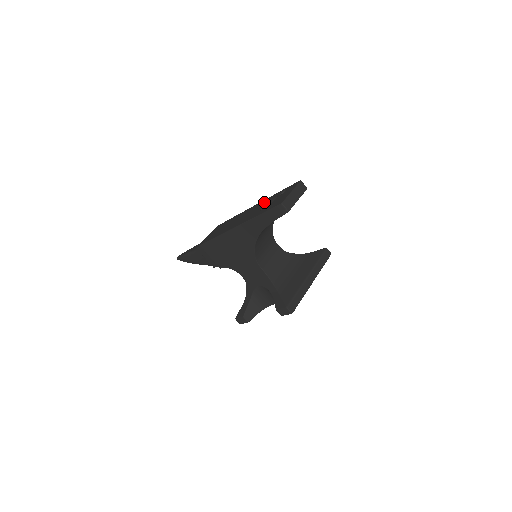
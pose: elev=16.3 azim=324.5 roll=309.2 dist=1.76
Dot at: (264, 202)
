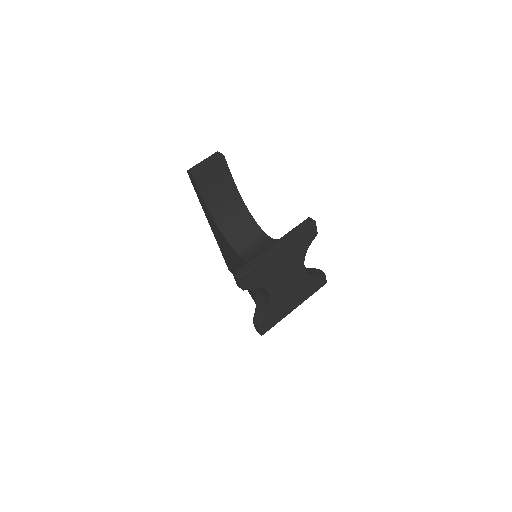
Dot at: occluded
